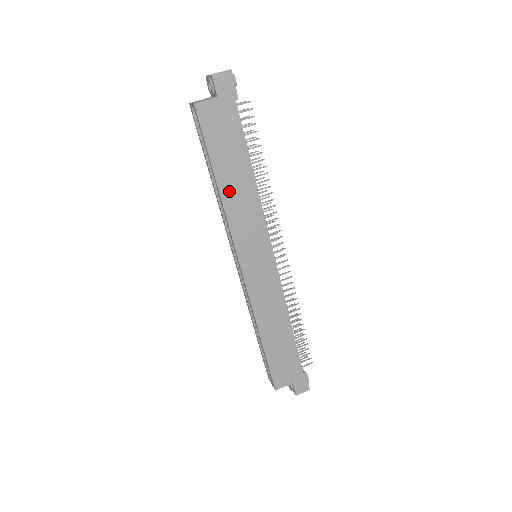
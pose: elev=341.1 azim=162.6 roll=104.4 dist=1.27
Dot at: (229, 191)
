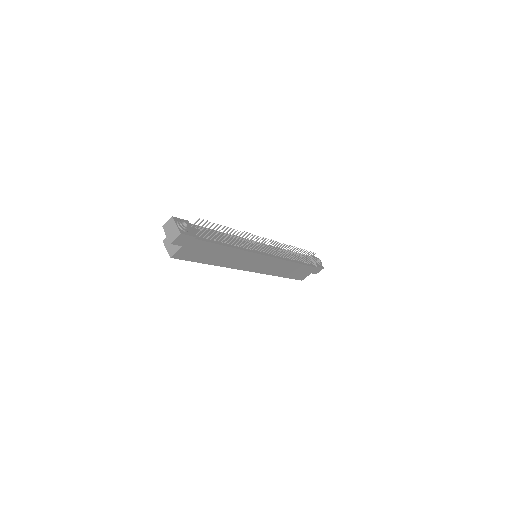
Dot at: (221, 261)
